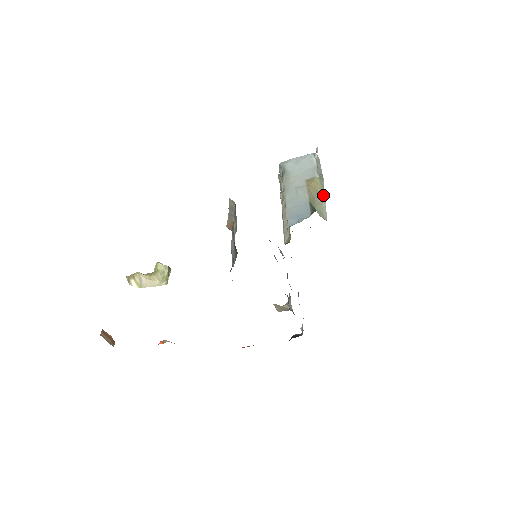
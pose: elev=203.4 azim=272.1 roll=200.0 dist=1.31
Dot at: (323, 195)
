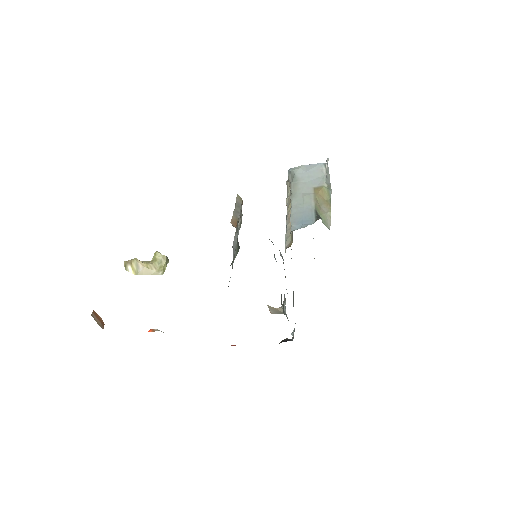
Dot at: (329, 204)
